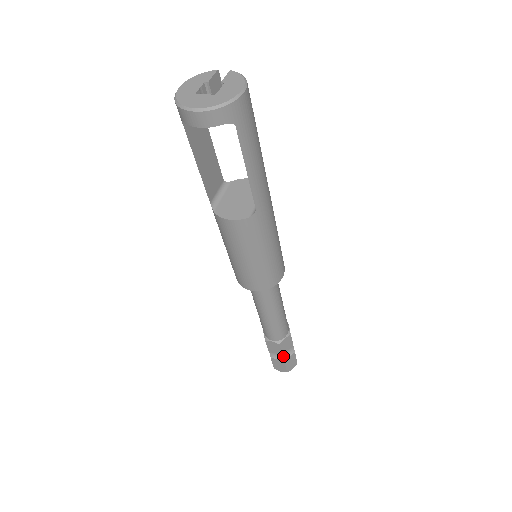
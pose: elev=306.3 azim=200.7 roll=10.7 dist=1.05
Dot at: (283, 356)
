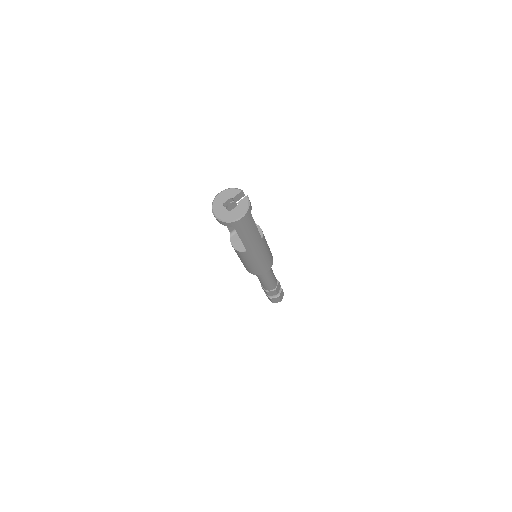
Dot at: (271, 296)
